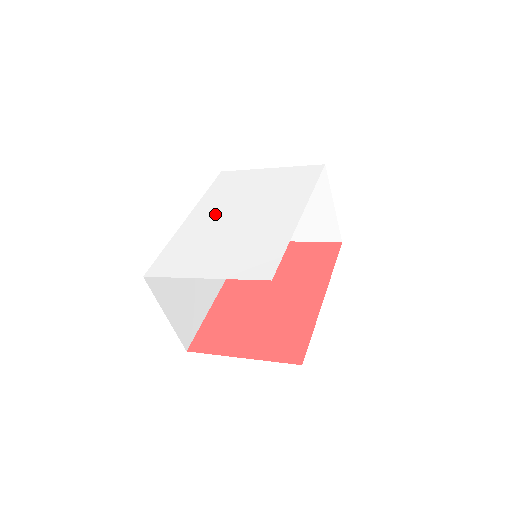
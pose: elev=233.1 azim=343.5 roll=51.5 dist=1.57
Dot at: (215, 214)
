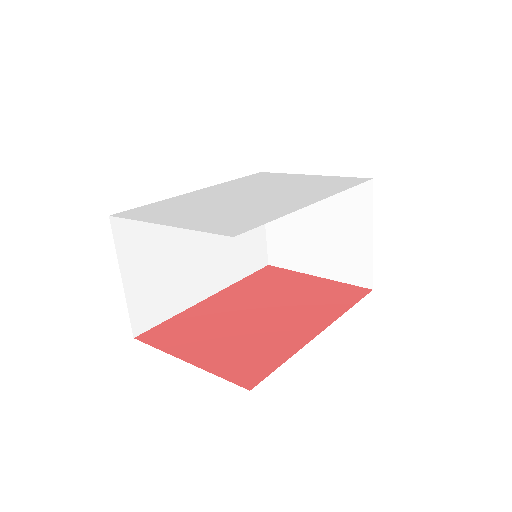
Dot at: (225, 191)
